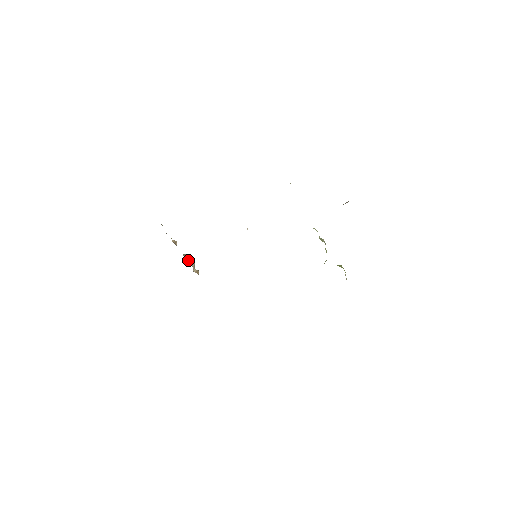
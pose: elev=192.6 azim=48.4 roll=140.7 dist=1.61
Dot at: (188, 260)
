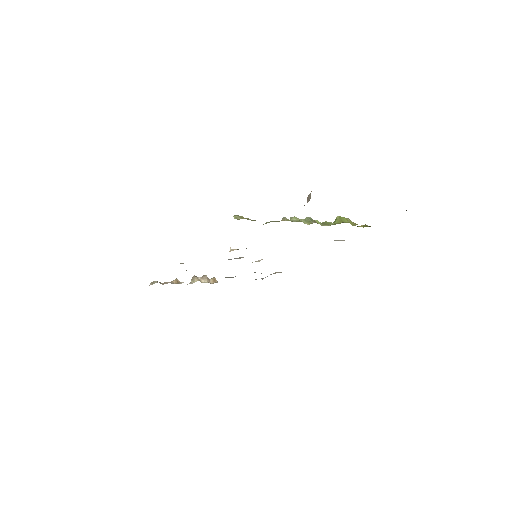
Dot at: occluded
